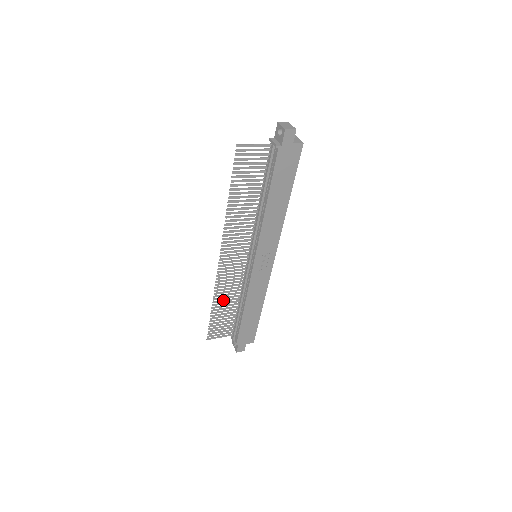
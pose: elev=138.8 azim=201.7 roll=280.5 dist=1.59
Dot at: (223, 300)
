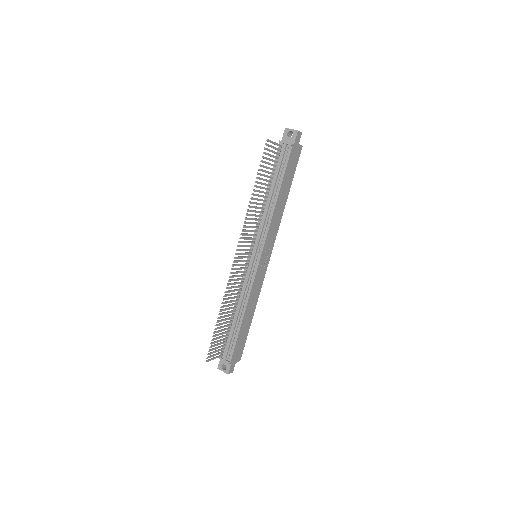
Dot at: (226, 308)
